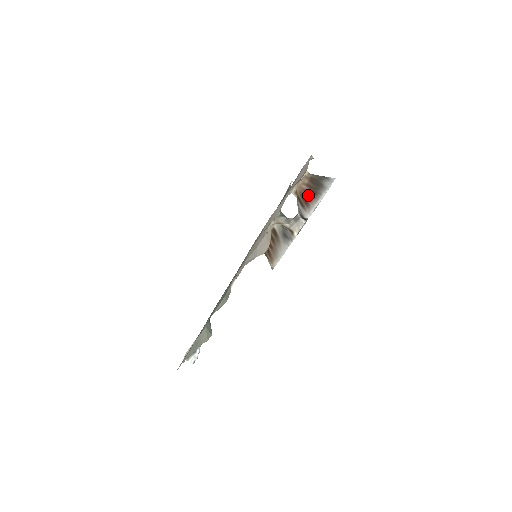
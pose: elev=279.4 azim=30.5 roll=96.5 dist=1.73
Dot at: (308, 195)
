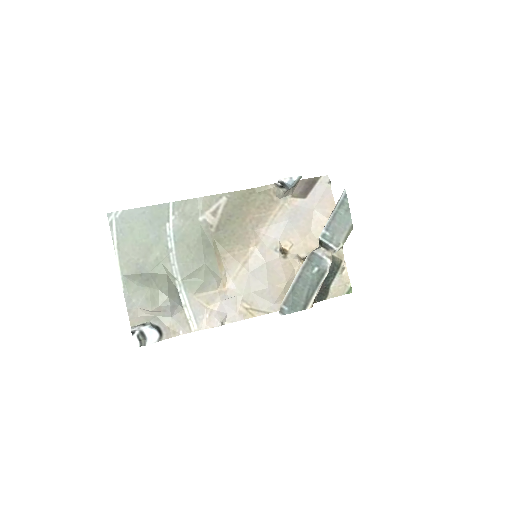
Dot at: occluded
